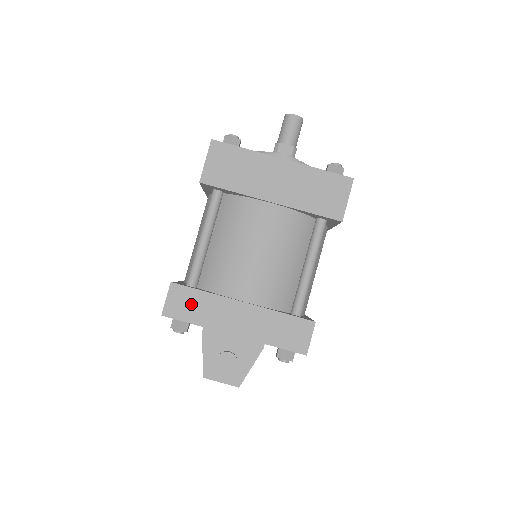
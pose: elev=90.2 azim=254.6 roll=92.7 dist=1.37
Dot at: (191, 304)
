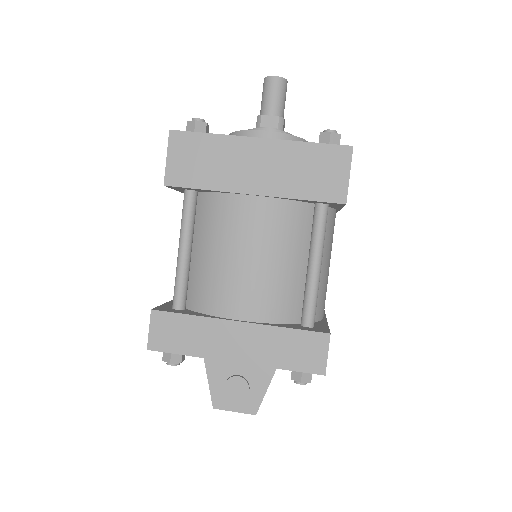
Dot at: (178, 332)
